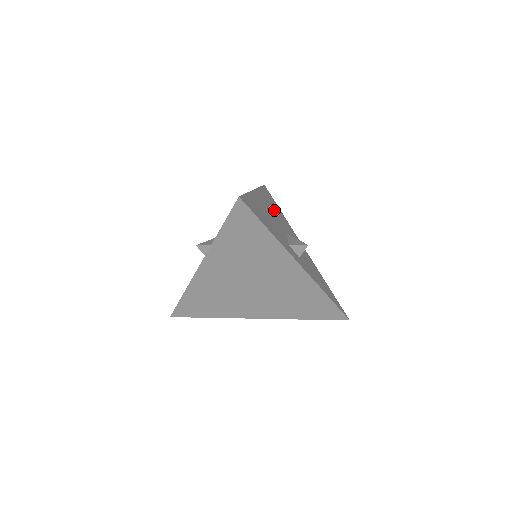
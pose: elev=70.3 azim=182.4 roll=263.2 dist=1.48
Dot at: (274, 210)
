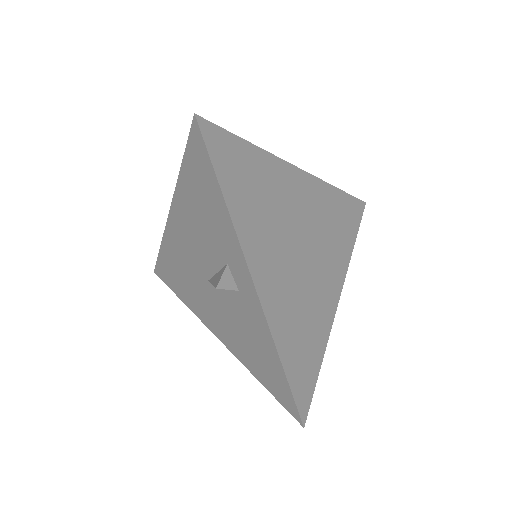
Dot at: occluded
